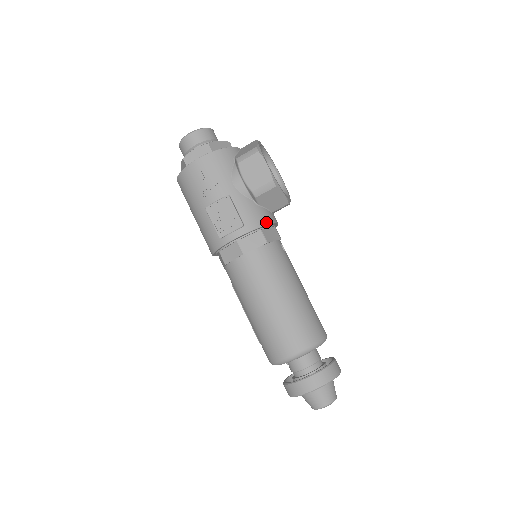
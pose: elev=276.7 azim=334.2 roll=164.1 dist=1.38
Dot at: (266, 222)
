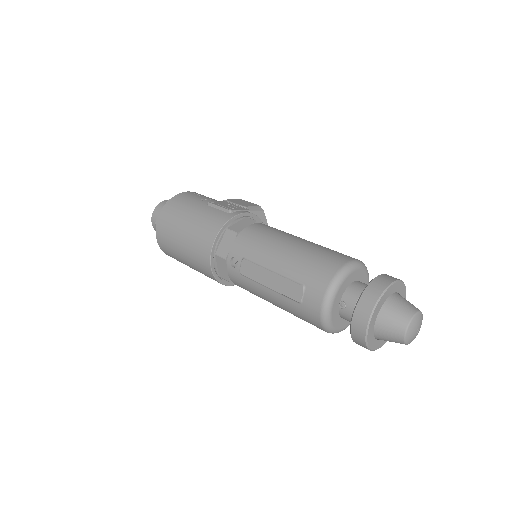
Dot at: occluded
